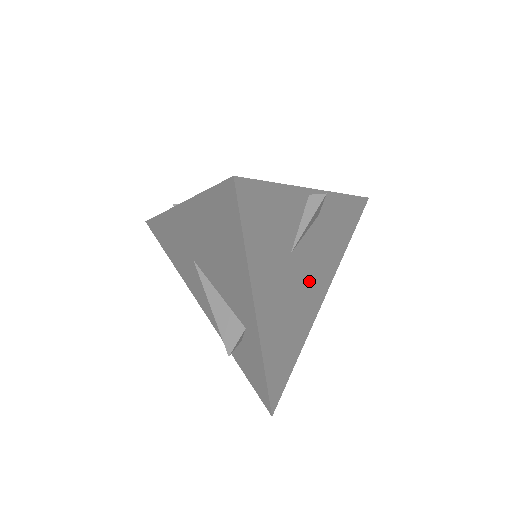
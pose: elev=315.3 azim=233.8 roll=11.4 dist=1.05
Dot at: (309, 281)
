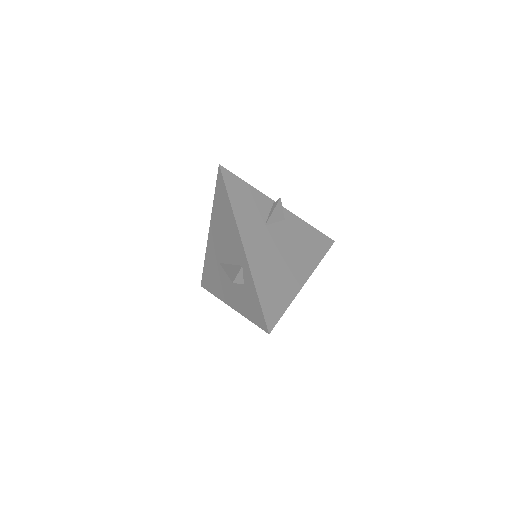
Dot at: (286, 256)
